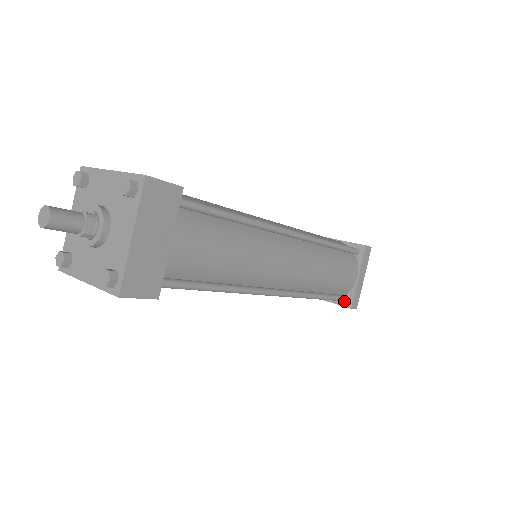
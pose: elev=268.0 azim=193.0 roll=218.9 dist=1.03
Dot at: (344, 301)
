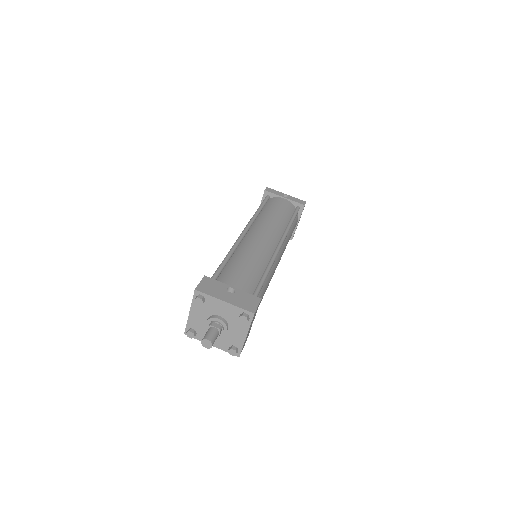
Dot at: occluded
